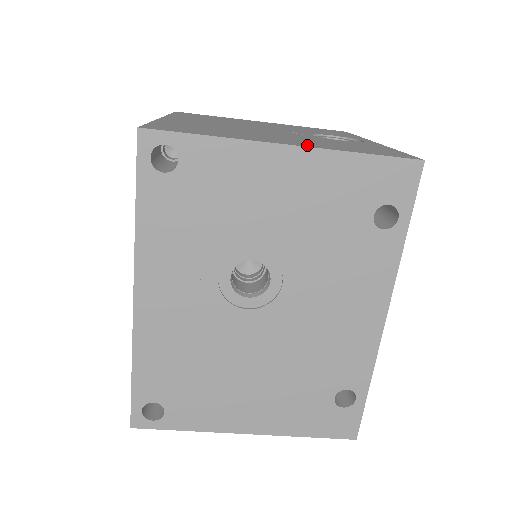
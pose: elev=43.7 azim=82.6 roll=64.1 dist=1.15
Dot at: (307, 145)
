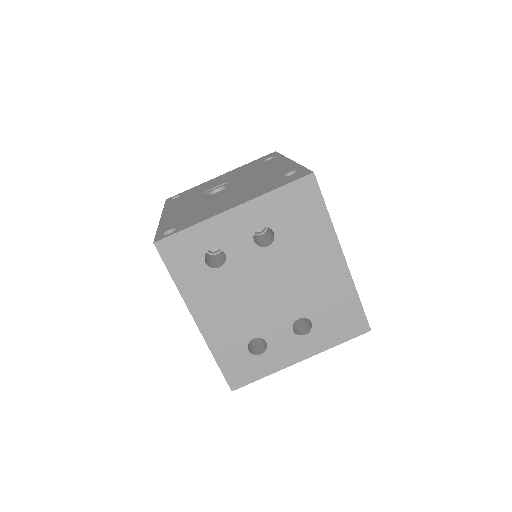
Dot at: occluded
